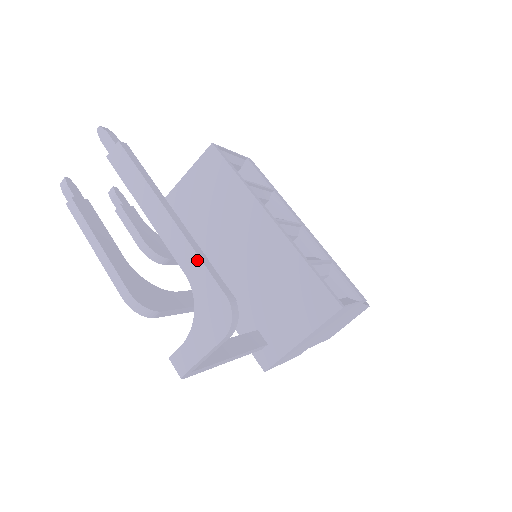
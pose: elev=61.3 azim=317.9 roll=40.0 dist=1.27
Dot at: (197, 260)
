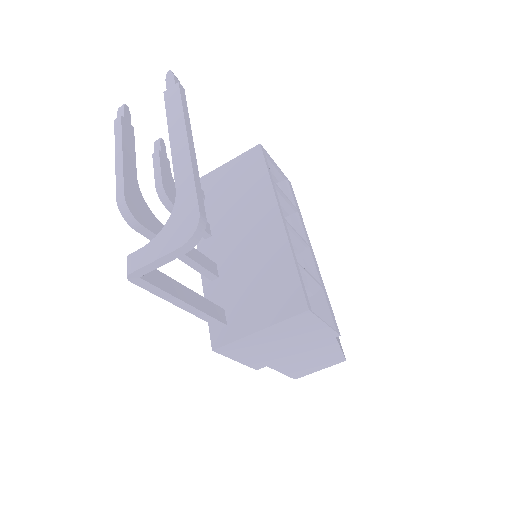
Dot at: (191, 179)
